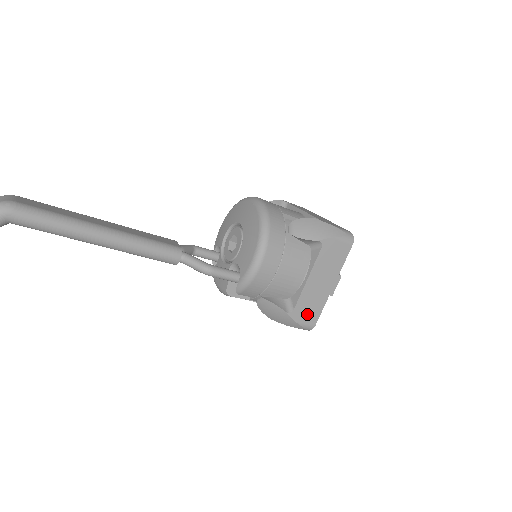
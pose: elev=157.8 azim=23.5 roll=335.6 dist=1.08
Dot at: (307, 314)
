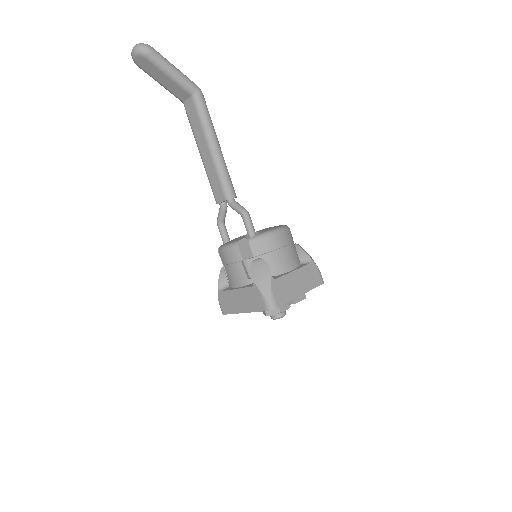
Dot at: (279, 293)
